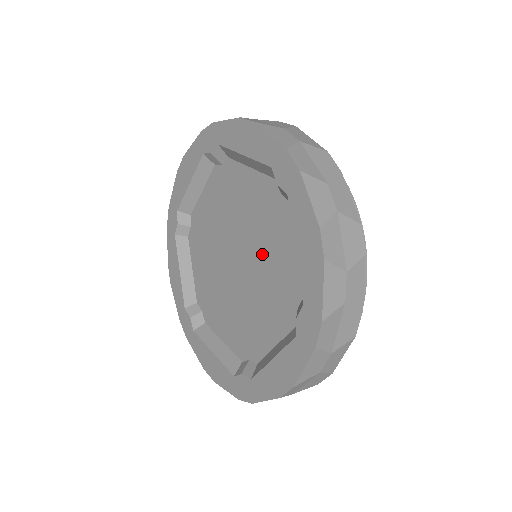
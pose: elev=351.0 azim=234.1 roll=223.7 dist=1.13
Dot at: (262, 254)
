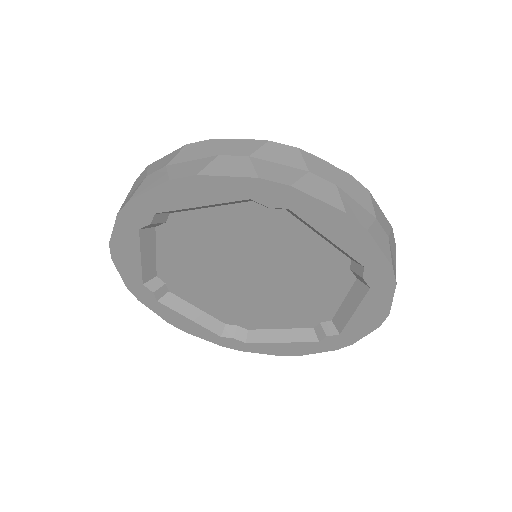
Dot at: (296, 288)
